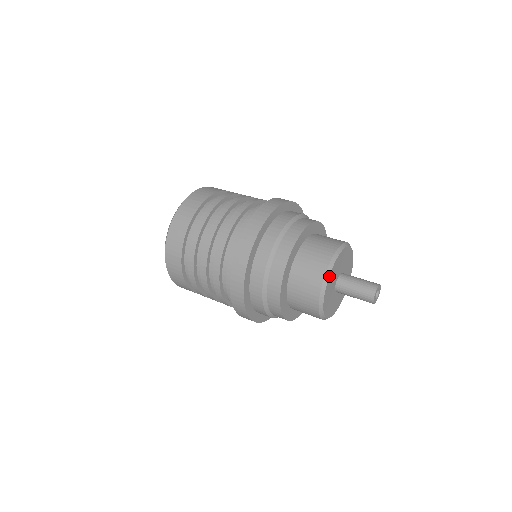
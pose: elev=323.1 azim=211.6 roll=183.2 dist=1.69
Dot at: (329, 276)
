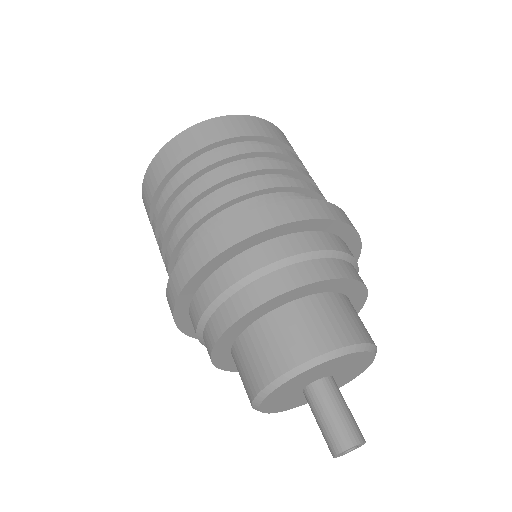
Dot at: (272, 392)
